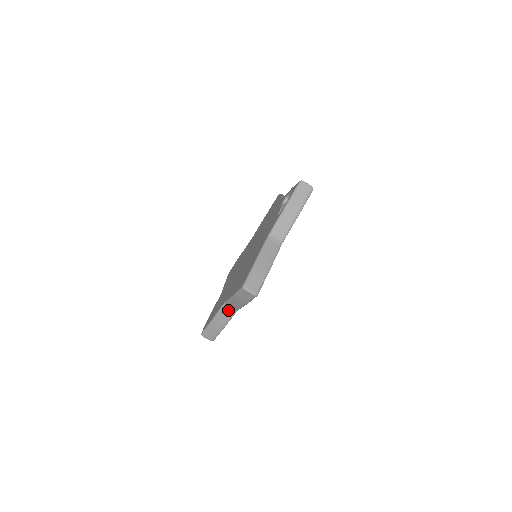
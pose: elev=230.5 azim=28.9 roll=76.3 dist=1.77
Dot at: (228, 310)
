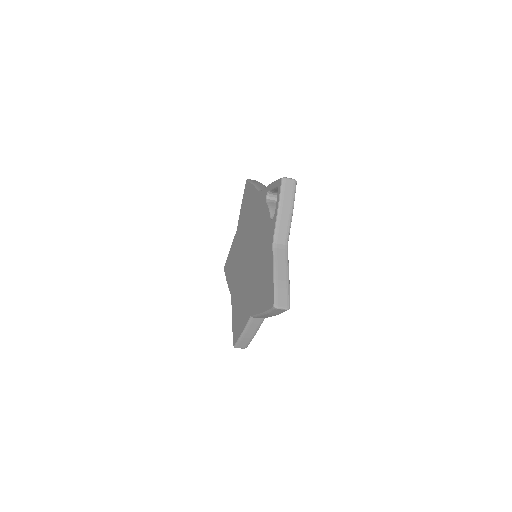
Dot at: (256, 321)
